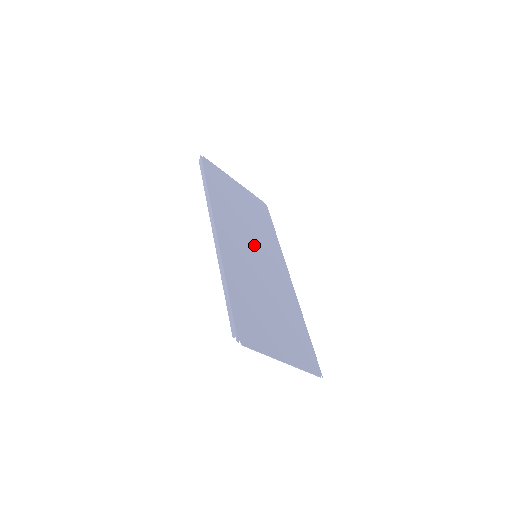
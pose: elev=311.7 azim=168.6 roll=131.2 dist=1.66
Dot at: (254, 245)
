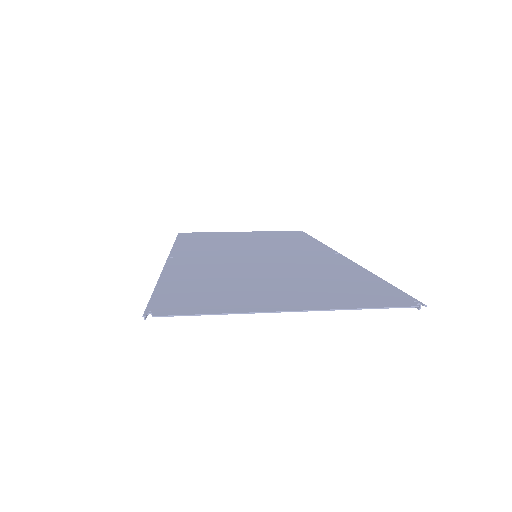
Dot at: (255, 251)
